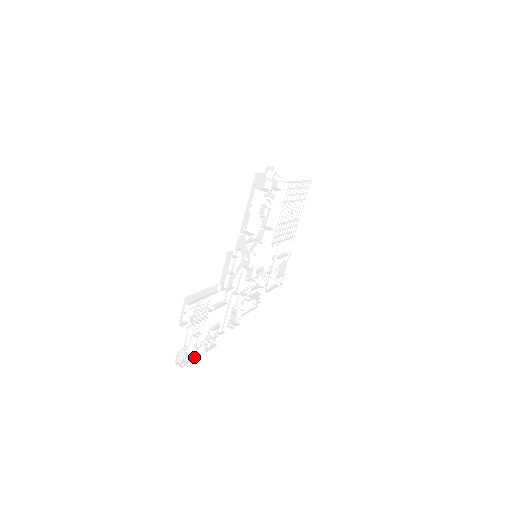
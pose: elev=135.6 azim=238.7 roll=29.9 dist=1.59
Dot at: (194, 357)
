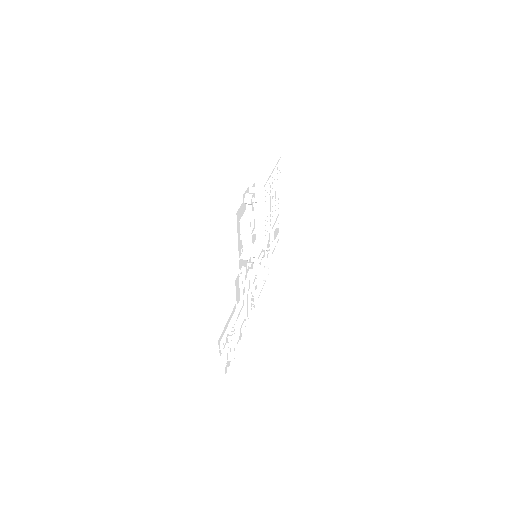
Dot at: (236, 356)
